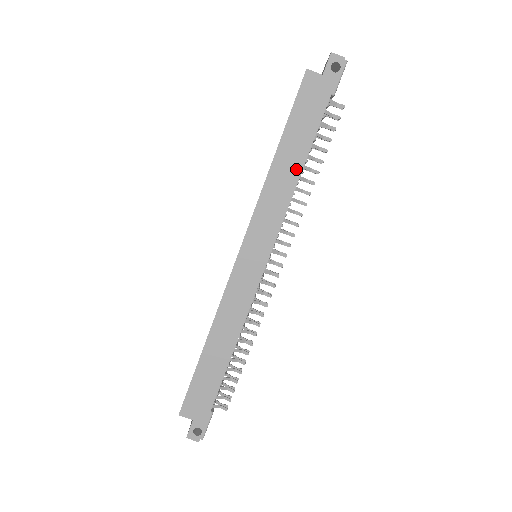
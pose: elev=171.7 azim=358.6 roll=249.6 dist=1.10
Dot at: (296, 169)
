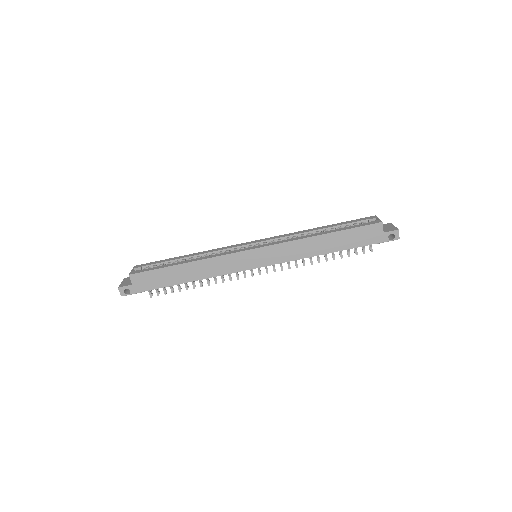
Dot at: (322, 251)
